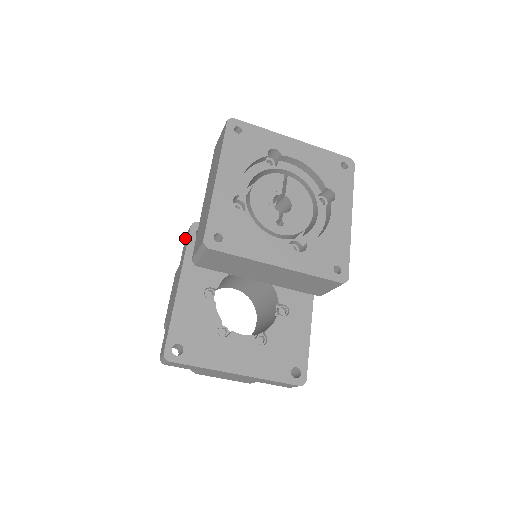
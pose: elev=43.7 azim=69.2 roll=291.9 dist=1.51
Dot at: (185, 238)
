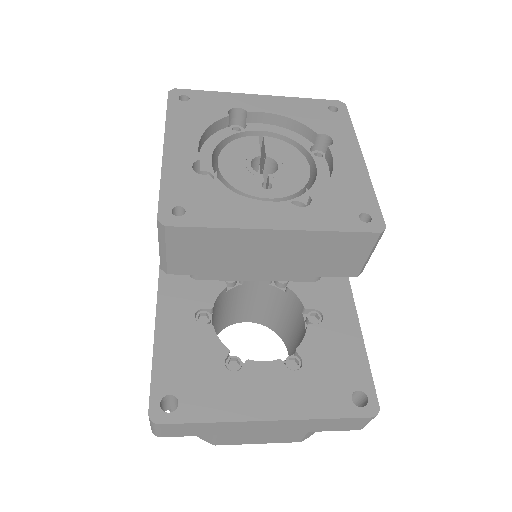
Dot at: occluded
